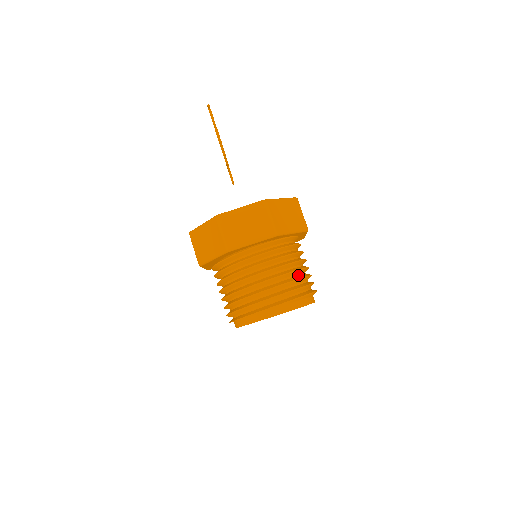
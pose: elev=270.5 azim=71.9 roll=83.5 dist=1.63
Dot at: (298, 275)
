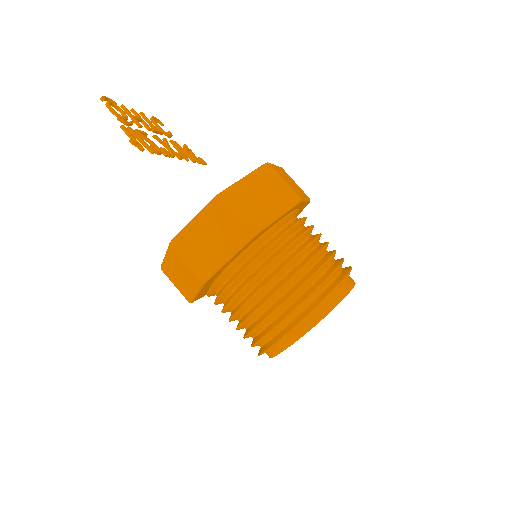
Dot at: (313, 266)
